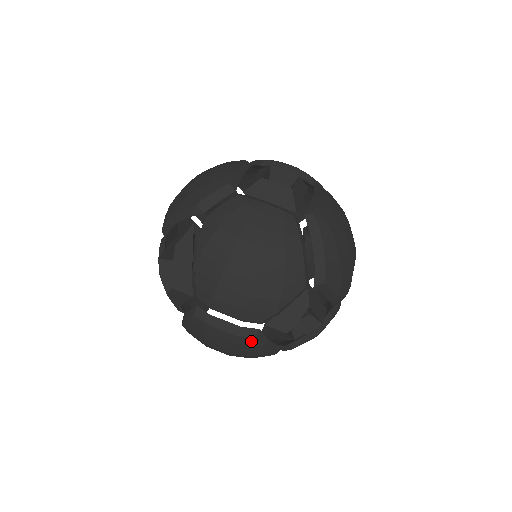
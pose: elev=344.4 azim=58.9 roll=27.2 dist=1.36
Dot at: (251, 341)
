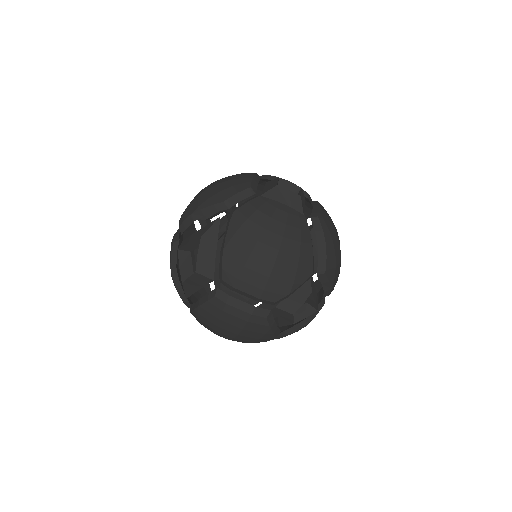
Dot at: (263, 321)
